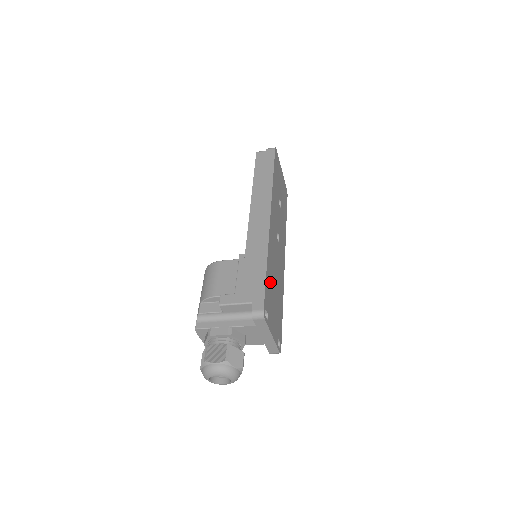
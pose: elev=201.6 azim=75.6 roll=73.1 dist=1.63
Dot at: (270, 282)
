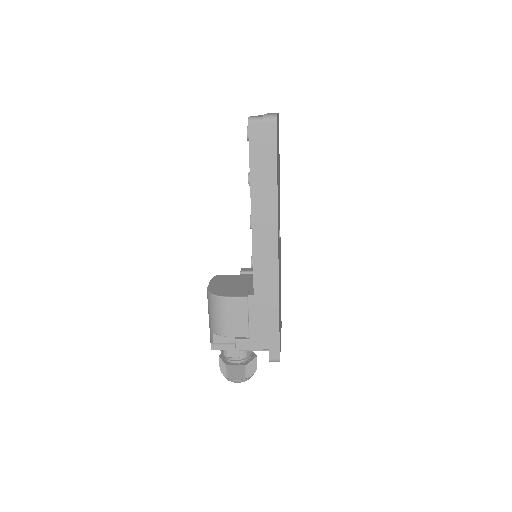
Dot at: occluded
